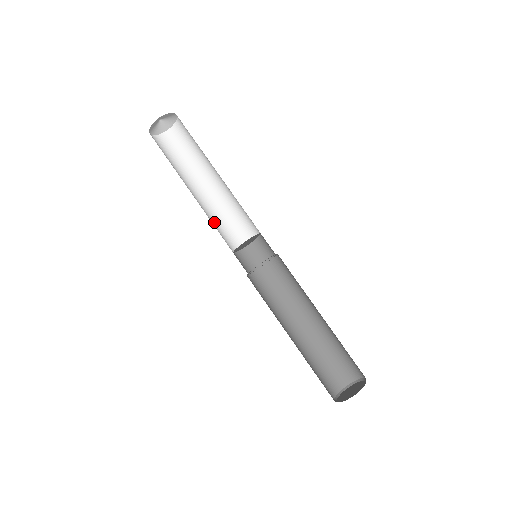
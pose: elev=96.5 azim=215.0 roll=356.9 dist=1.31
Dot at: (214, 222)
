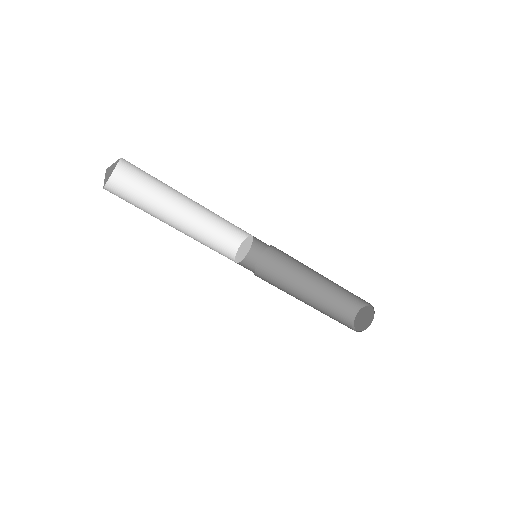
Dot at: (214, 223)
